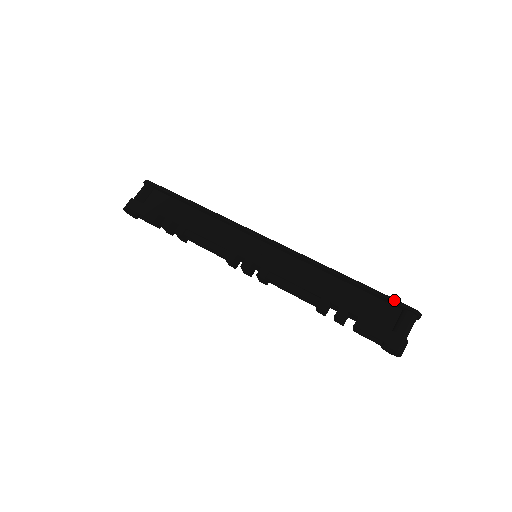
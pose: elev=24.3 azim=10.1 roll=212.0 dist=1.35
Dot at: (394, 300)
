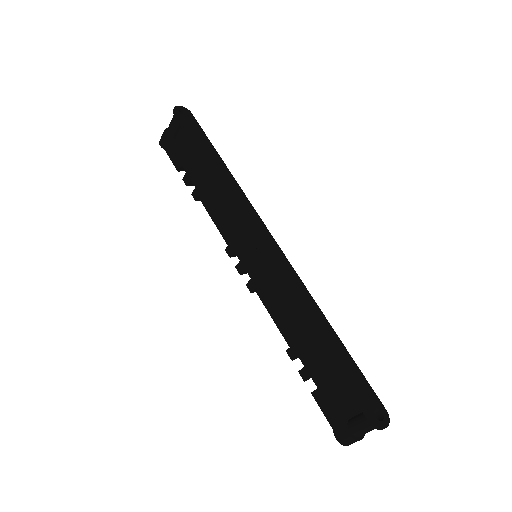
Dot at: (356, 399)
